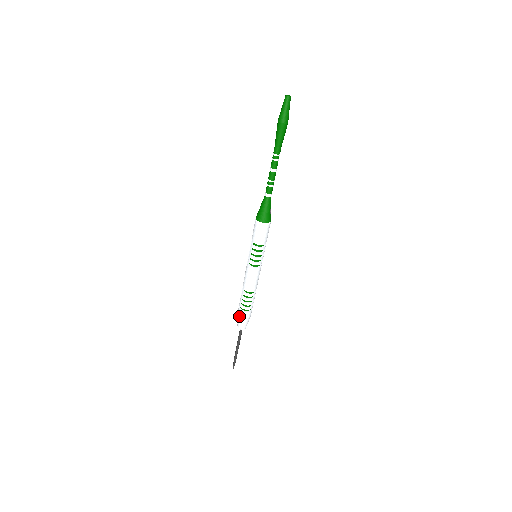
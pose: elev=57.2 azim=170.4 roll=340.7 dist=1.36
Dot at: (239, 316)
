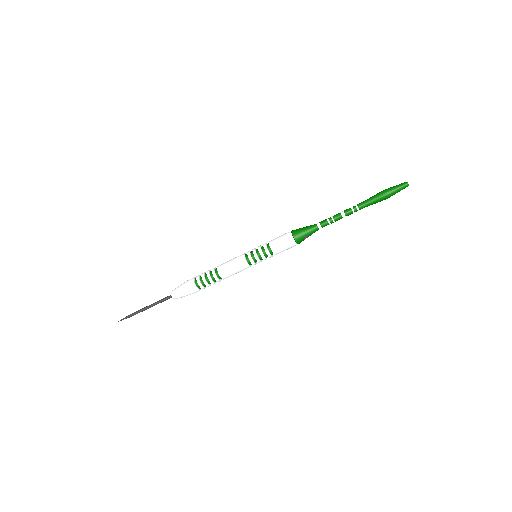
Dot at: (186, 282)
